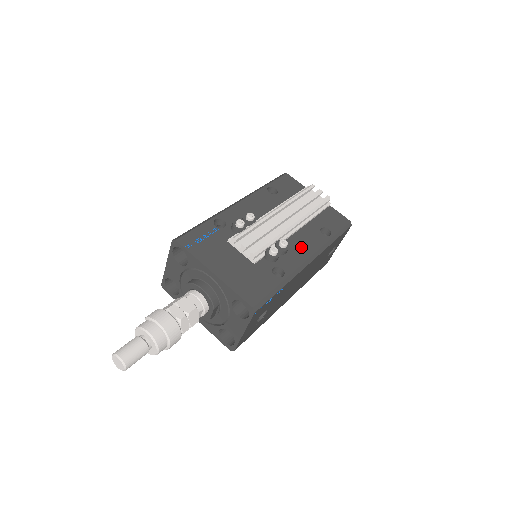
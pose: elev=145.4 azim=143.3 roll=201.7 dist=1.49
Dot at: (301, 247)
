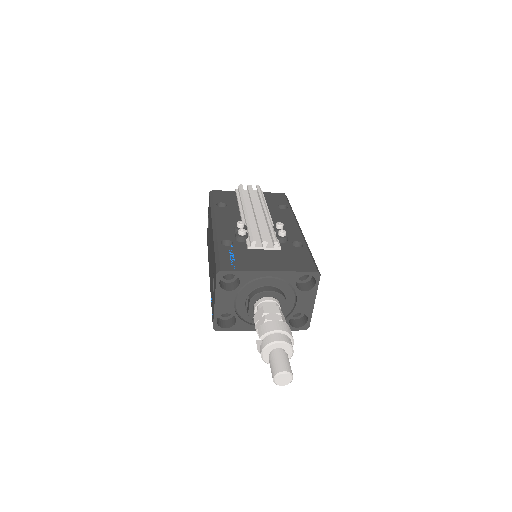
Dot at: (286, 223)
